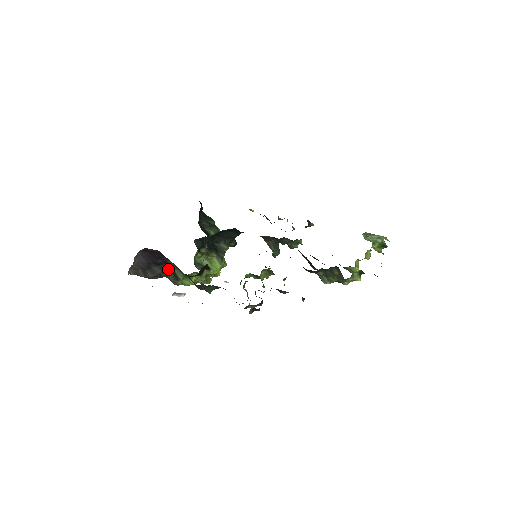
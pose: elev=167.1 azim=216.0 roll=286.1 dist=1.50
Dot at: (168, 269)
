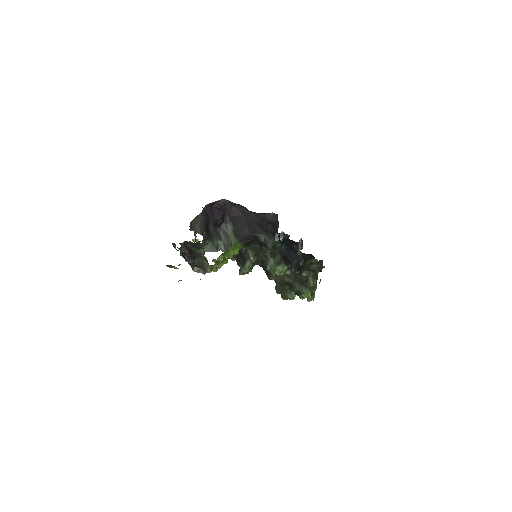
Dot at: (221, 233)
